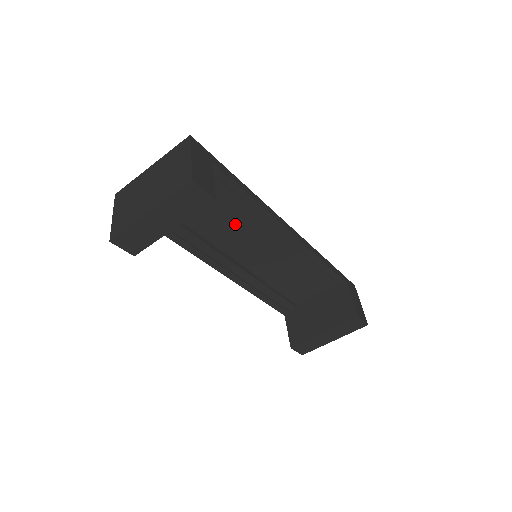
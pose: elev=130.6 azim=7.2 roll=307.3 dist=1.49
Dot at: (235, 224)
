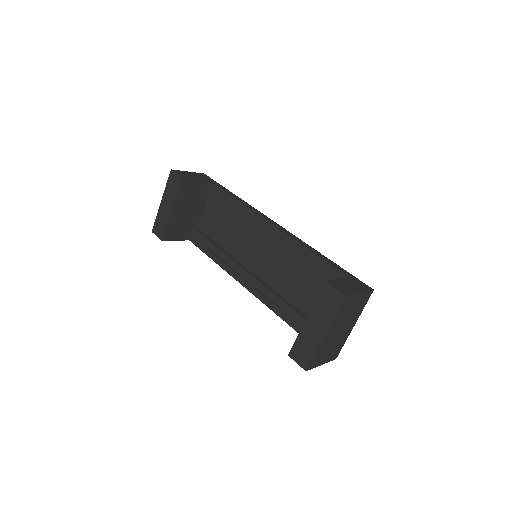
Dot at: (240, 232)
